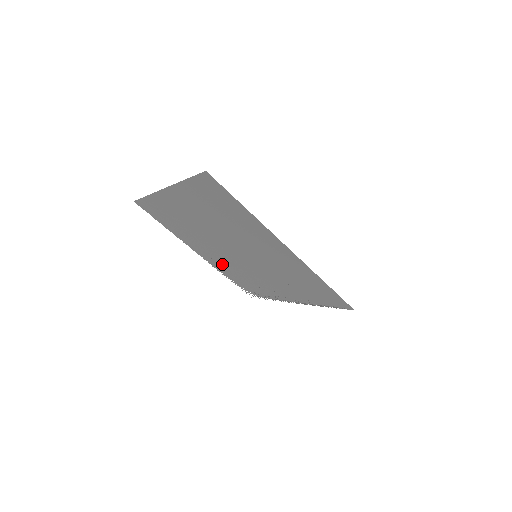
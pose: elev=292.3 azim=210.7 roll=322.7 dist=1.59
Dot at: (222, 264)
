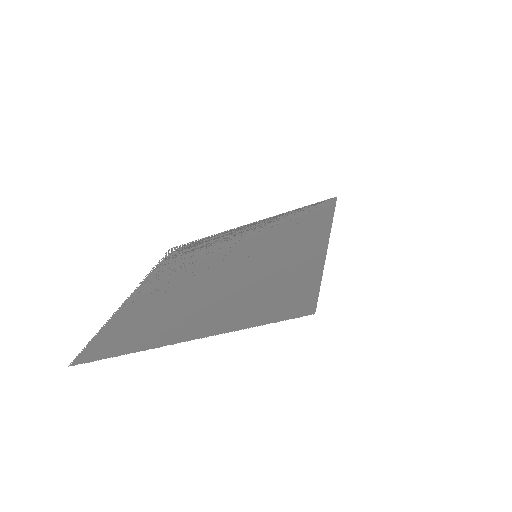
Dot at: (169, 274)
